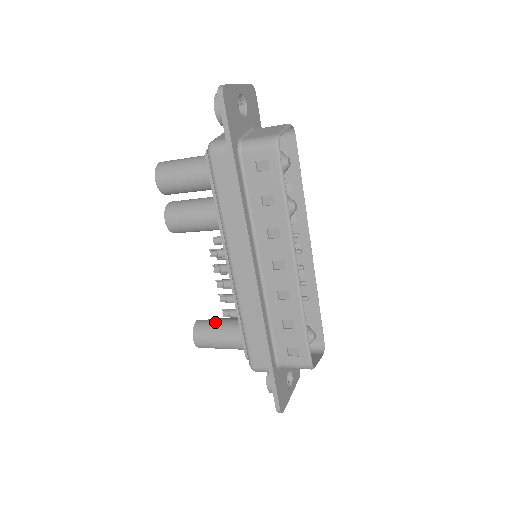
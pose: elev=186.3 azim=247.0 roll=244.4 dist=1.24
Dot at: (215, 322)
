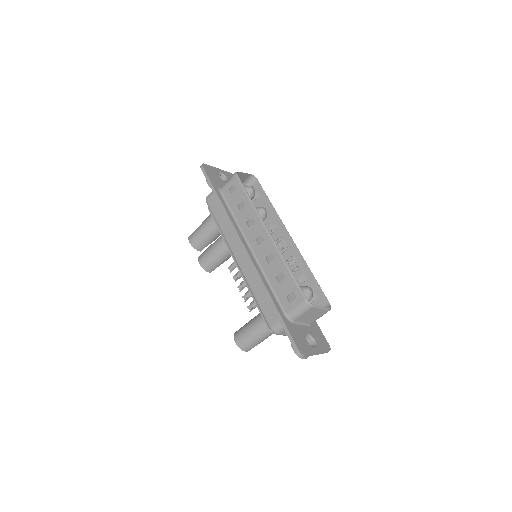
Dot at: occluded
